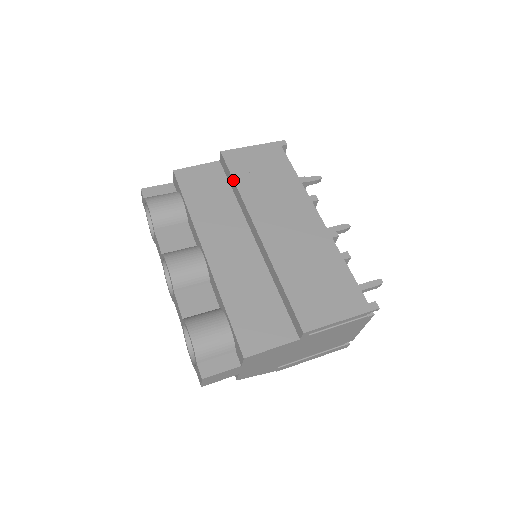
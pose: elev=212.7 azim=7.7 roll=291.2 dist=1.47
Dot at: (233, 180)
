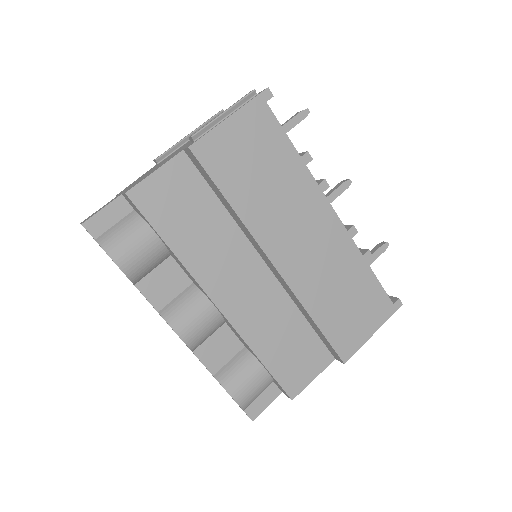
Dot at: (223, 196)
